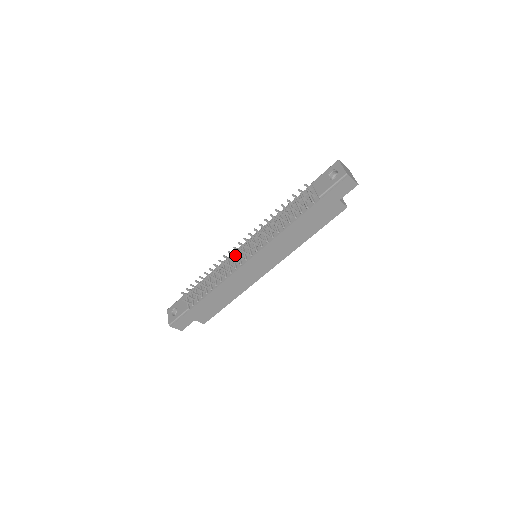
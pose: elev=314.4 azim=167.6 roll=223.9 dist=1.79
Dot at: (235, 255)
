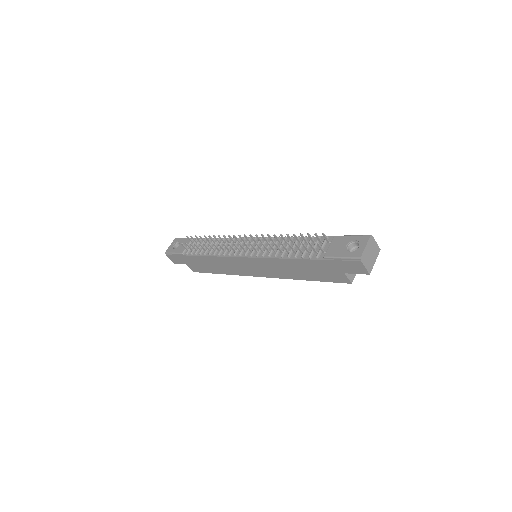
Dot at: (233, 244)
